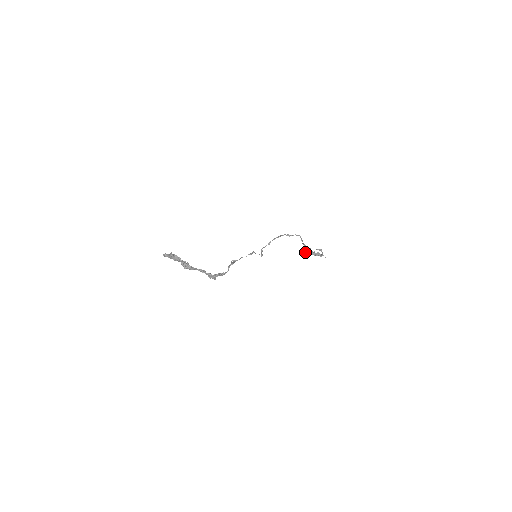
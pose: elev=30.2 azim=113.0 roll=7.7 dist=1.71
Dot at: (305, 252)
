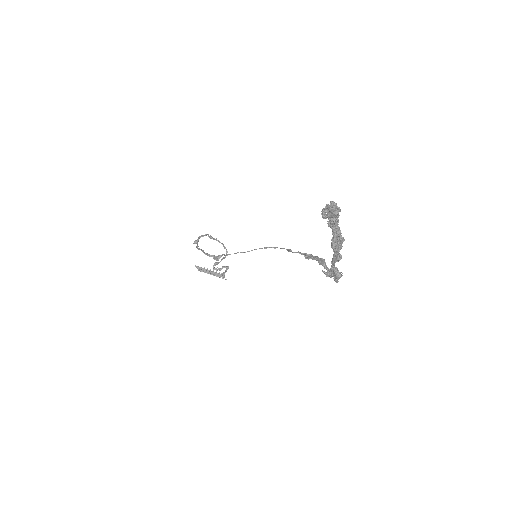
Dot at: (196, 267)
